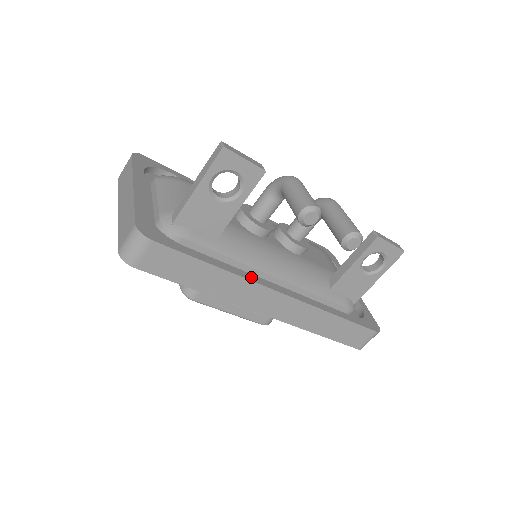
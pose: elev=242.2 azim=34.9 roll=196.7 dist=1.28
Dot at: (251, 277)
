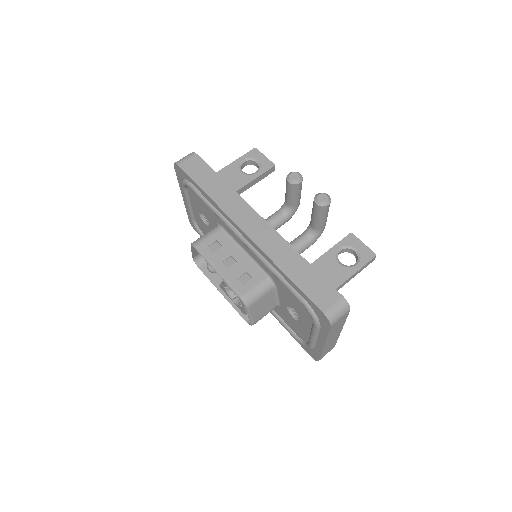
Dot at: (244, 202)
